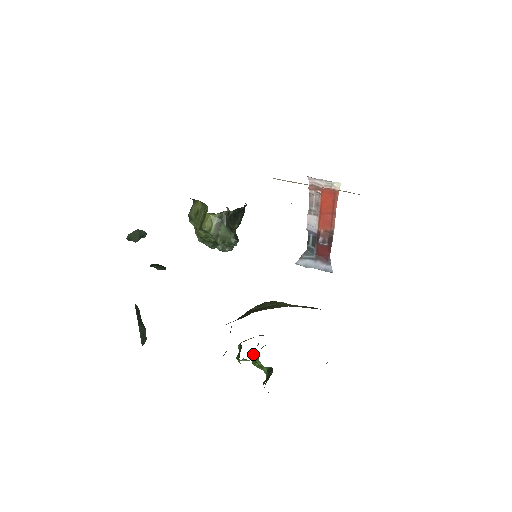
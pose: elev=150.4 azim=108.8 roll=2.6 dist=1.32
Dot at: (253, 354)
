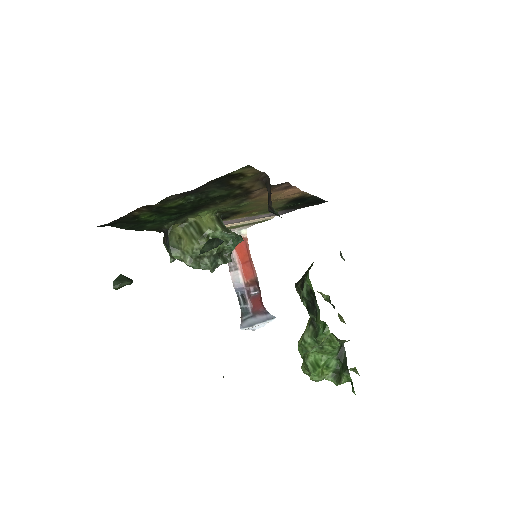
Dot at: (307, 365)
